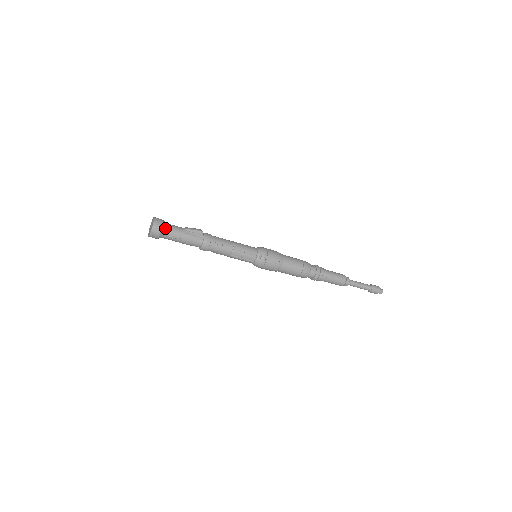
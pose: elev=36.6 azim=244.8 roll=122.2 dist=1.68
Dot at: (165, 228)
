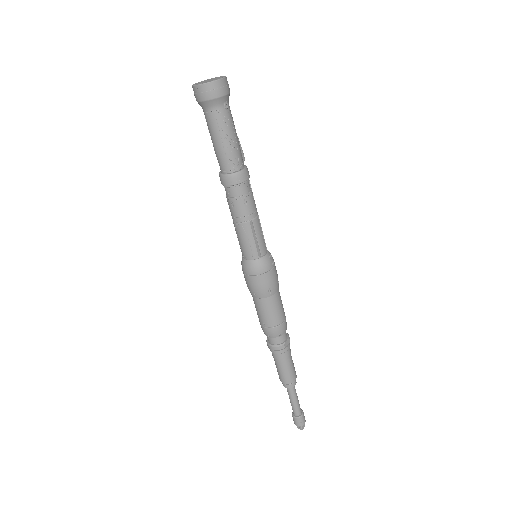
Dot at: (228, 99)
